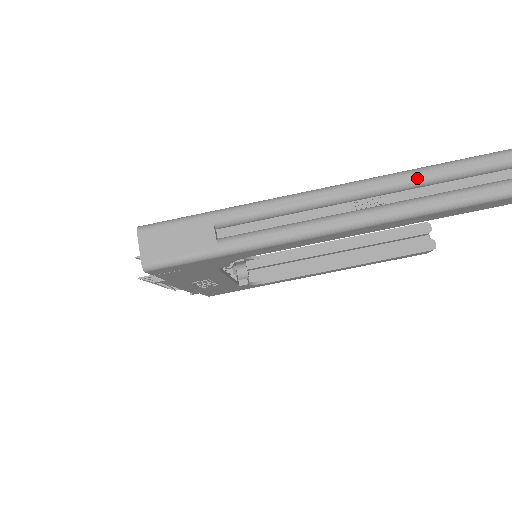
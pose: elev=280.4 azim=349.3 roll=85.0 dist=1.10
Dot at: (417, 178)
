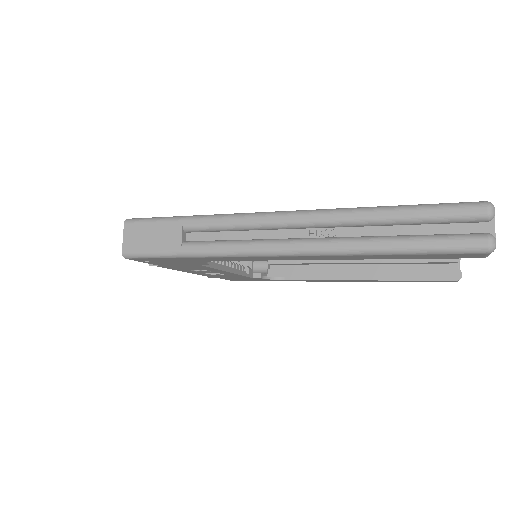
Dot at: (370, 217)
